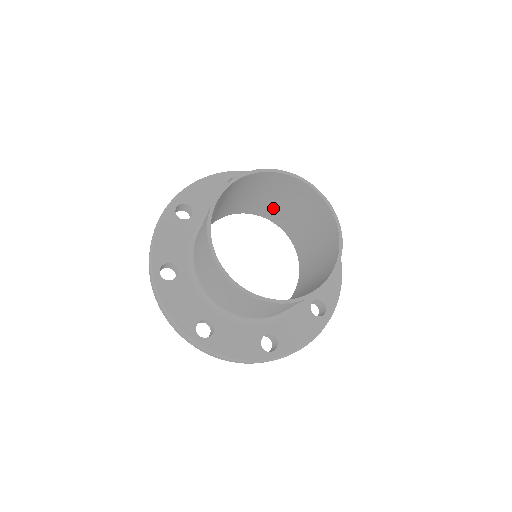
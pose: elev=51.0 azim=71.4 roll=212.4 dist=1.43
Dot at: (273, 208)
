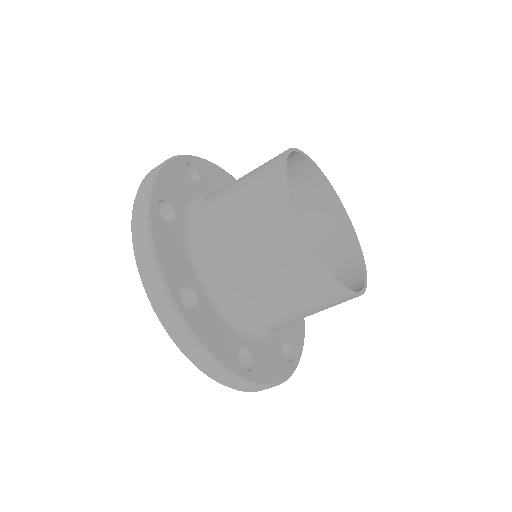
Dot at: occluded
